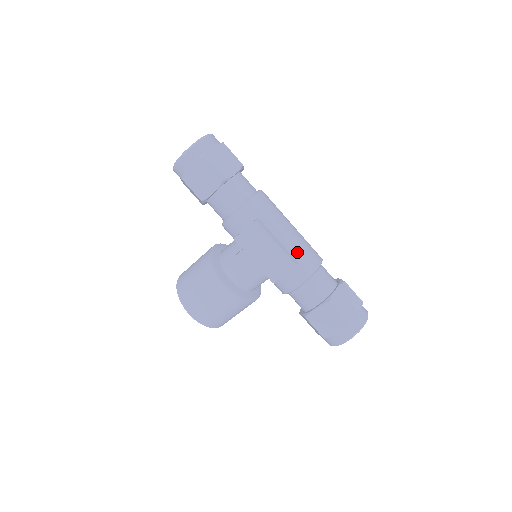
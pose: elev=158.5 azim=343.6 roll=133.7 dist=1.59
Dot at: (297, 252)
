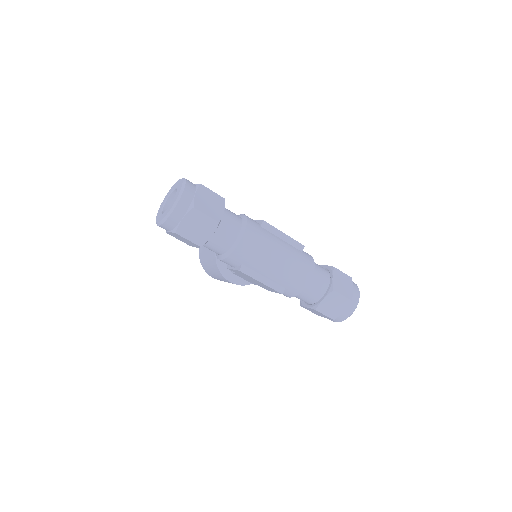
Dot at: (283, 282)
